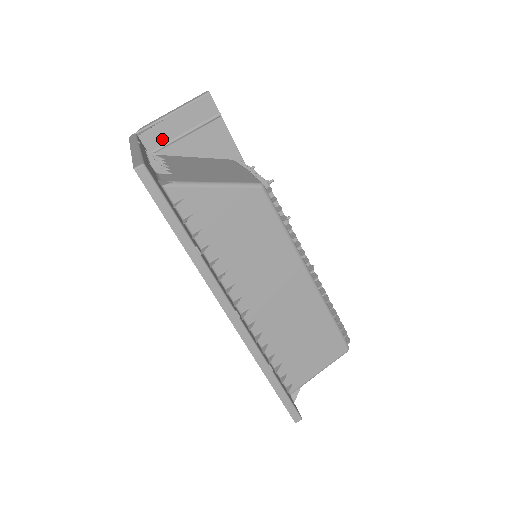
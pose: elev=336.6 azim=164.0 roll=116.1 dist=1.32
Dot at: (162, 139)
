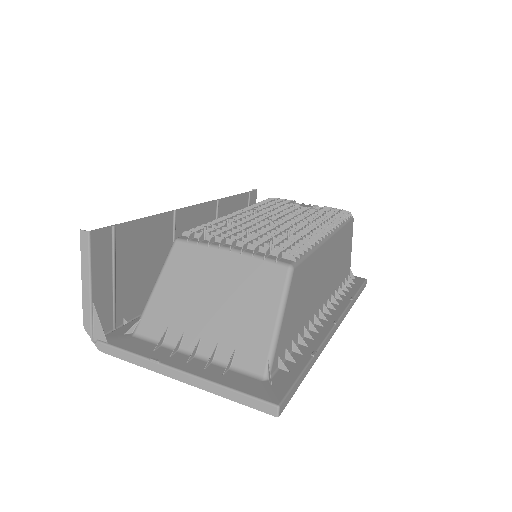
Dot at: (108, 308)
